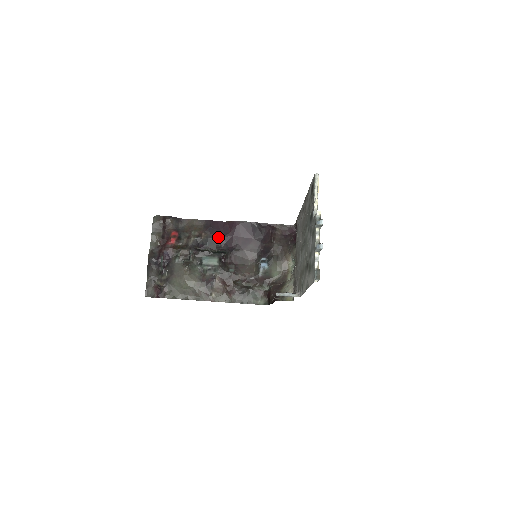
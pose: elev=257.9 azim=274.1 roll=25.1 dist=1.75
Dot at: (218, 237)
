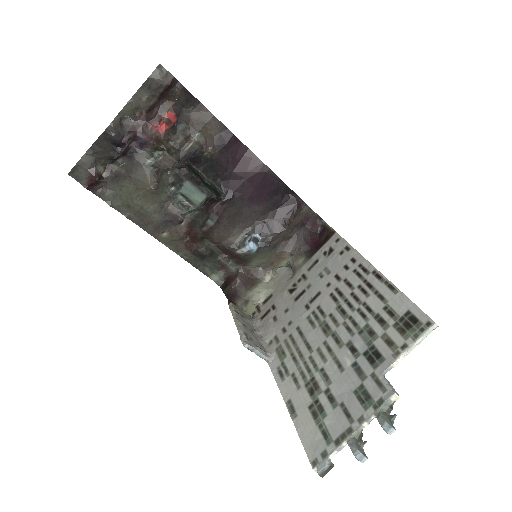
Dot at: (226, 166)
